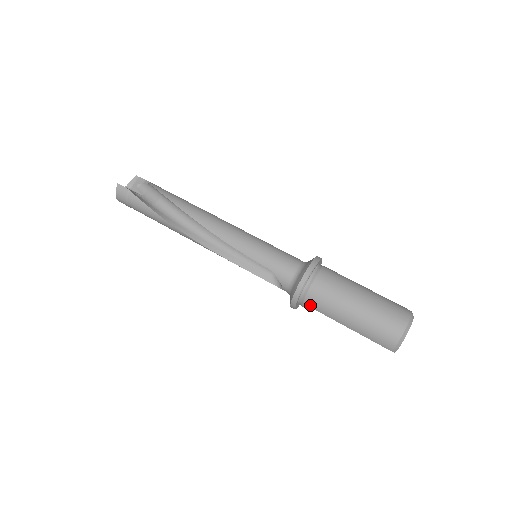
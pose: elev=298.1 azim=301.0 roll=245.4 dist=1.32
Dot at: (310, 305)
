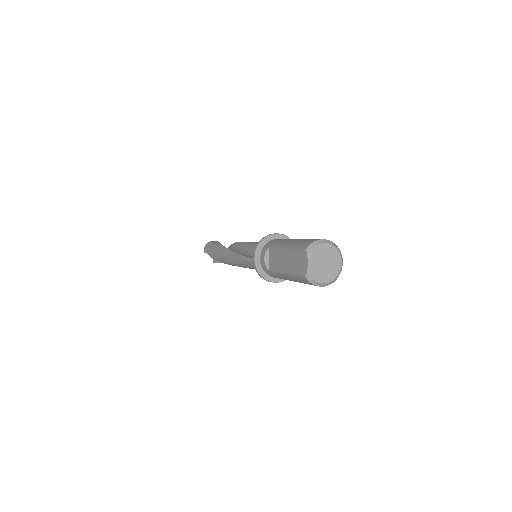
Dot at: (269, 245)
